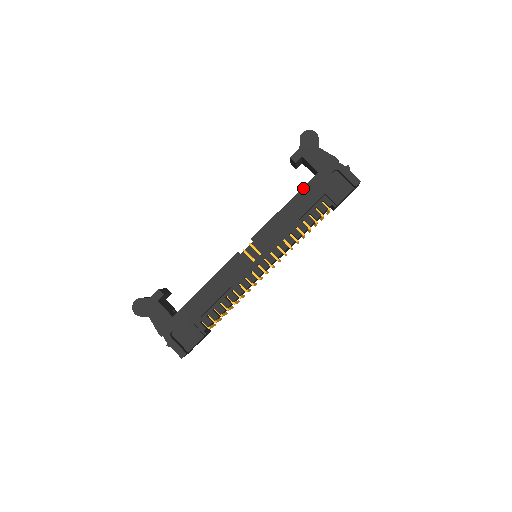
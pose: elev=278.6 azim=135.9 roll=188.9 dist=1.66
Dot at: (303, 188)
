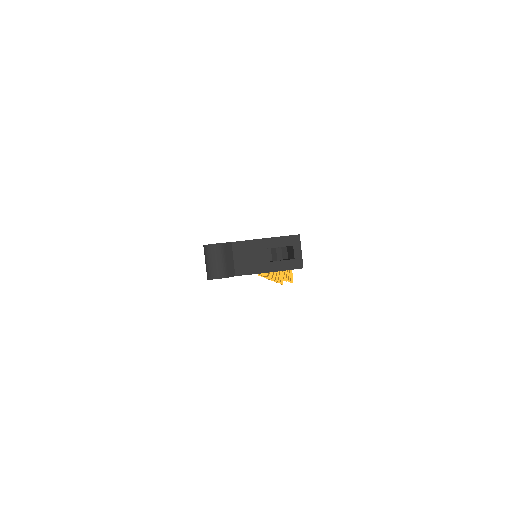
Dot at: occluded
